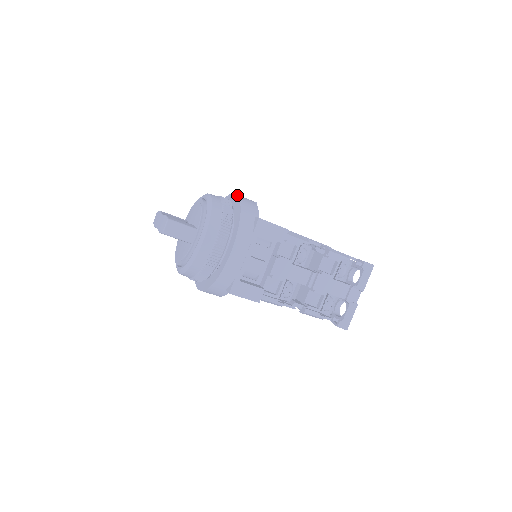
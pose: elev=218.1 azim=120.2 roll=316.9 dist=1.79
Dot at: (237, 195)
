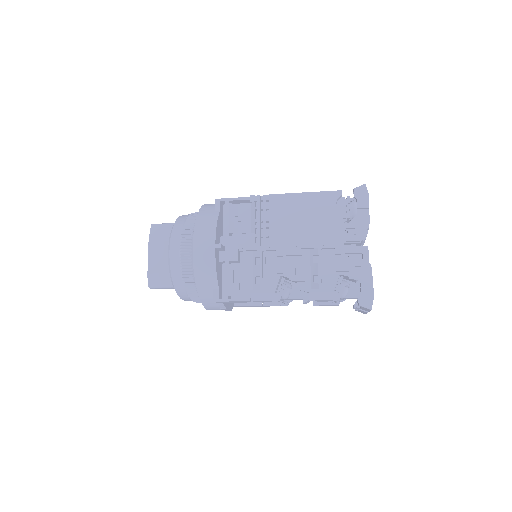
Dot at: occluded
